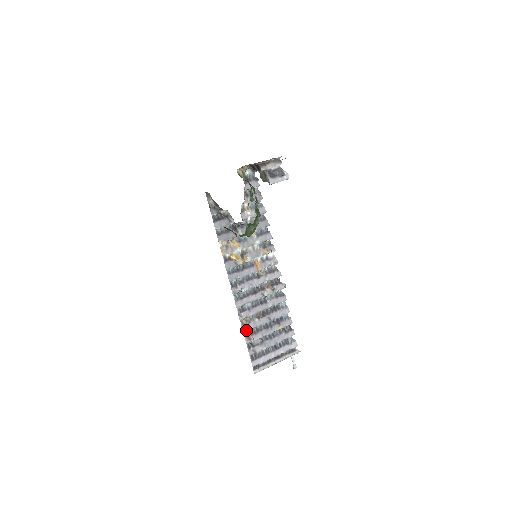
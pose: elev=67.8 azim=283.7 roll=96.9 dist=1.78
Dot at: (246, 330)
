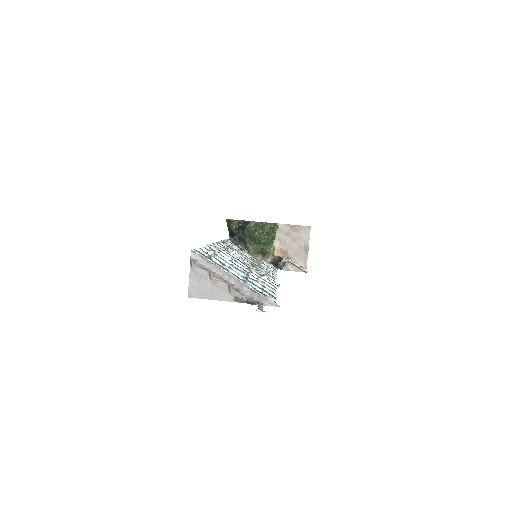
Dot at: (210, 249)
